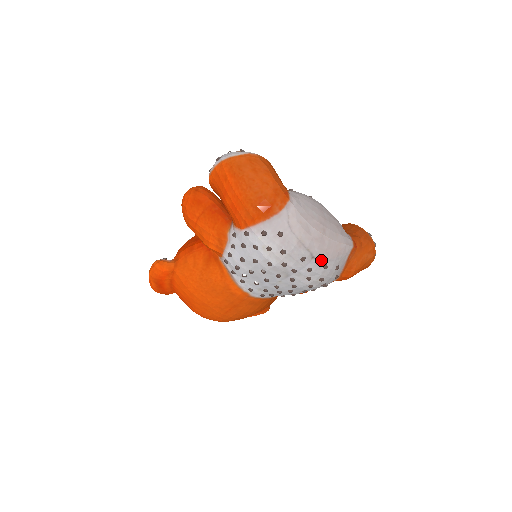
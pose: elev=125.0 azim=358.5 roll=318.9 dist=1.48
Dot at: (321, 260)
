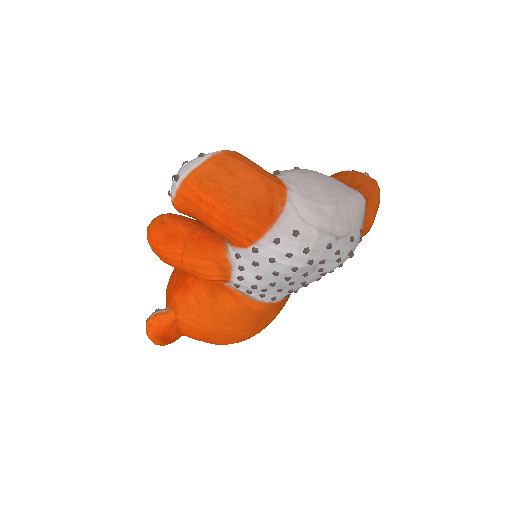
Dot at: (346, 236)
